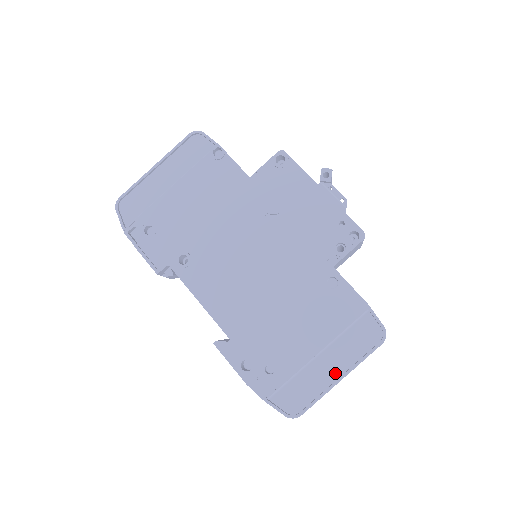
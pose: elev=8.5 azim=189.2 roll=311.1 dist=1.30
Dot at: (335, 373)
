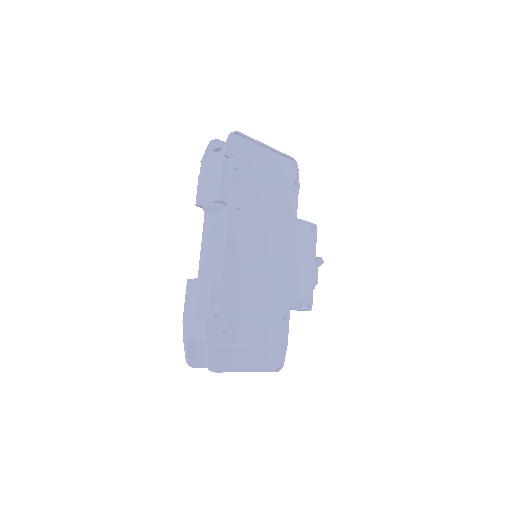
Dot at: (247, 365)
